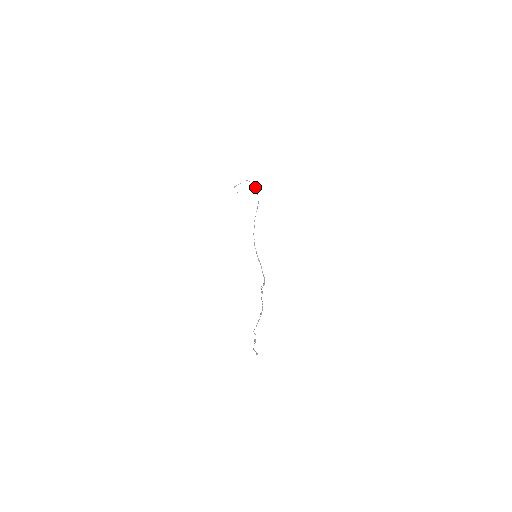
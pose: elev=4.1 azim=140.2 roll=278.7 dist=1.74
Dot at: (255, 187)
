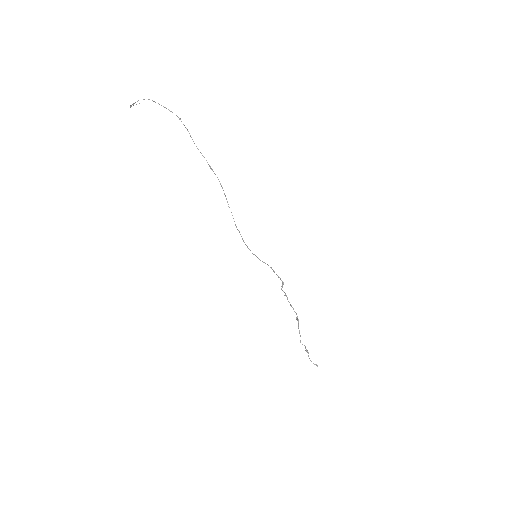
Dot at: occluded
